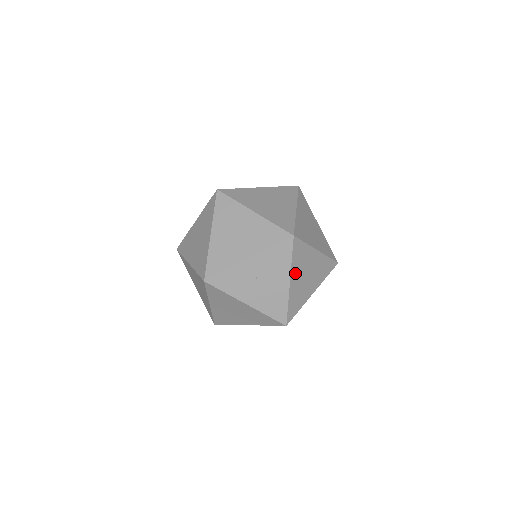
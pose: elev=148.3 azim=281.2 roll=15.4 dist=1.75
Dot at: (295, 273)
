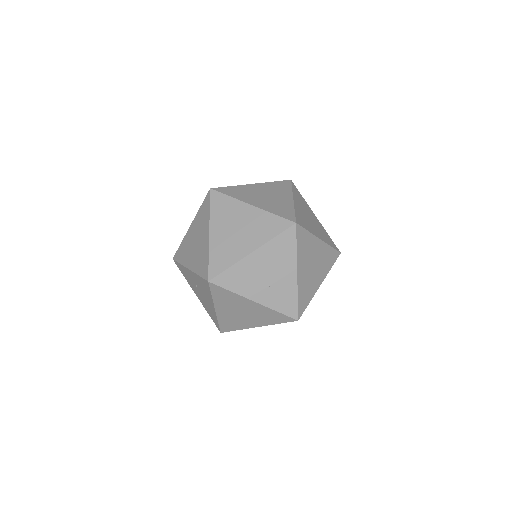
Dot at: (221, 306)
